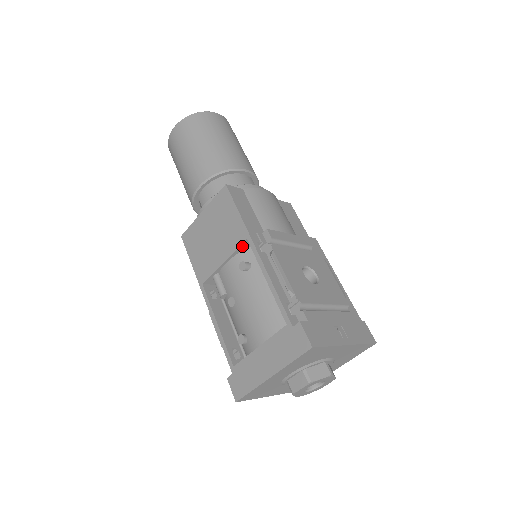
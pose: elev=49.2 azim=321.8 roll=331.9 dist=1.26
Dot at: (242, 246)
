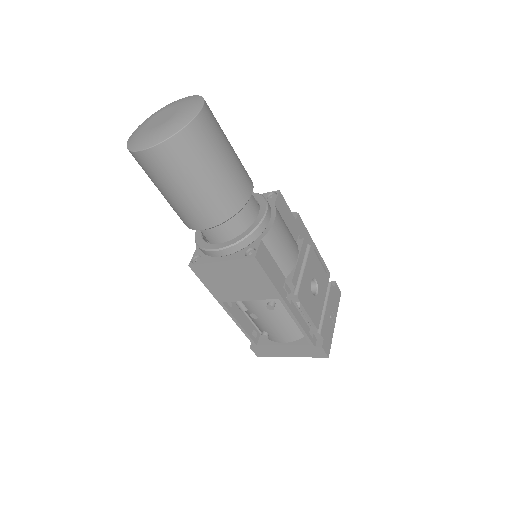
Dot at: (270, 297)
